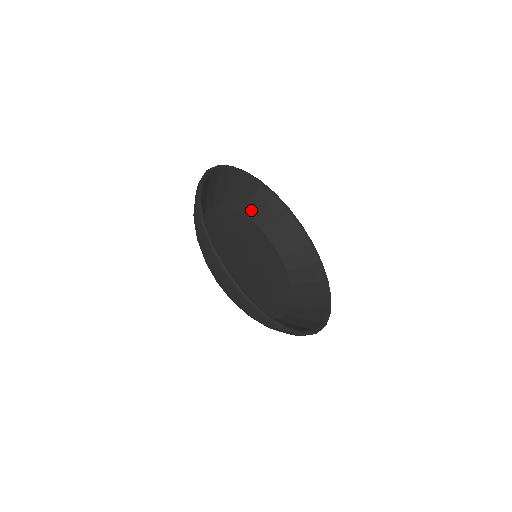
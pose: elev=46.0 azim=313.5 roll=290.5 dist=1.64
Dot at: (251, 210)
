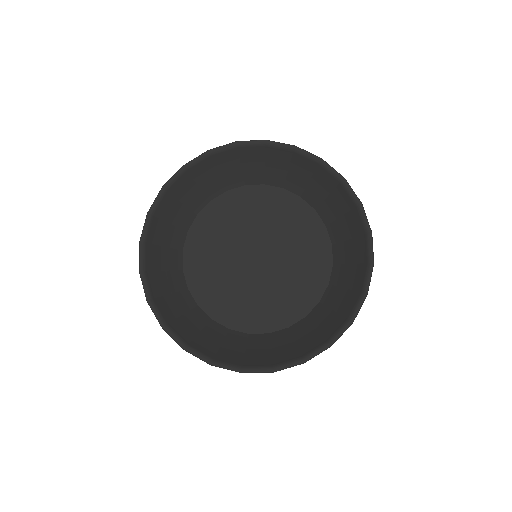
Dot at: (251, 175)
